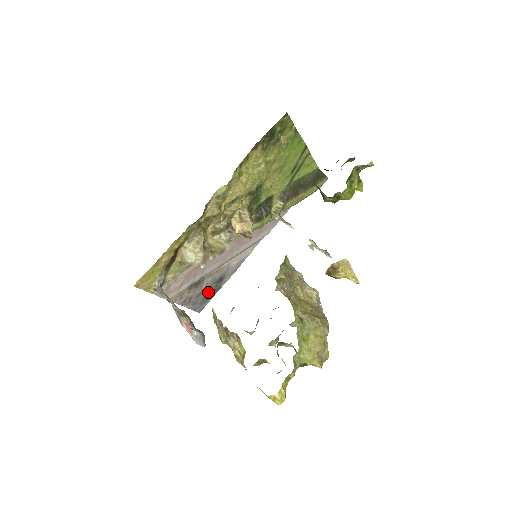
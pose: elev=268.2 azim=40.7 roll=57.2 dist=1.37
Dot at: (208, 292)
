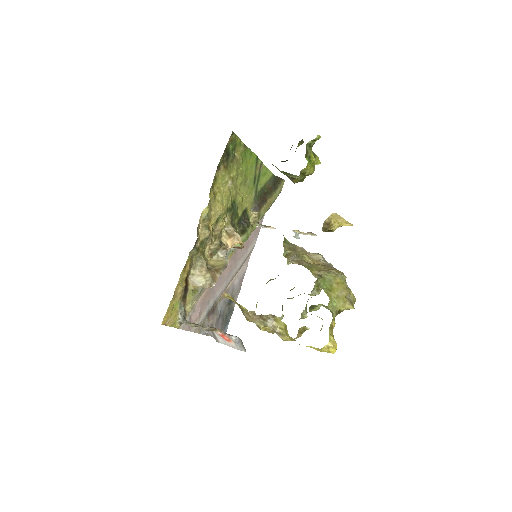
Dot at: (224, 316)
